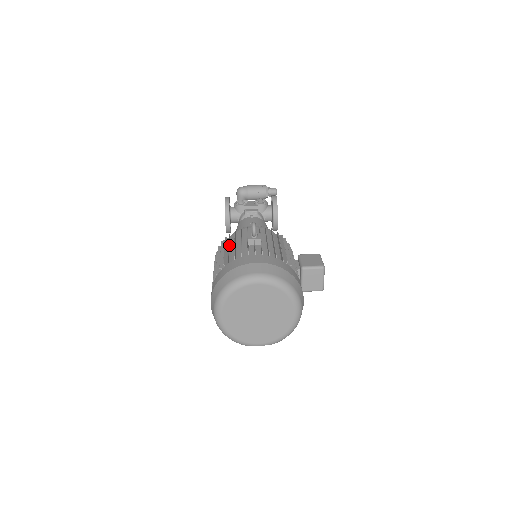
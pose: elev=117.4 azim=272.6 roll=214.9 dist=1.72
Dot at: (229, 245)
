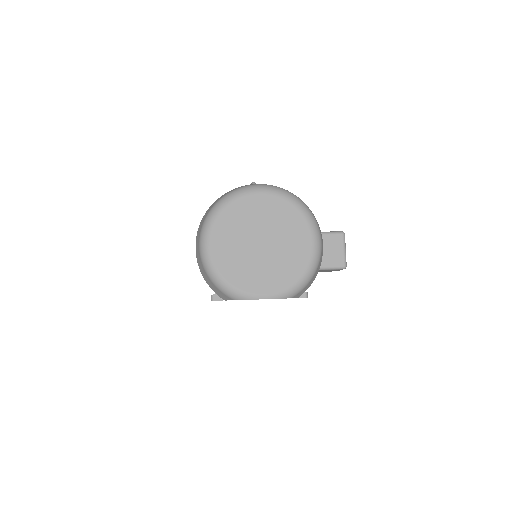
Dot at: occluded
